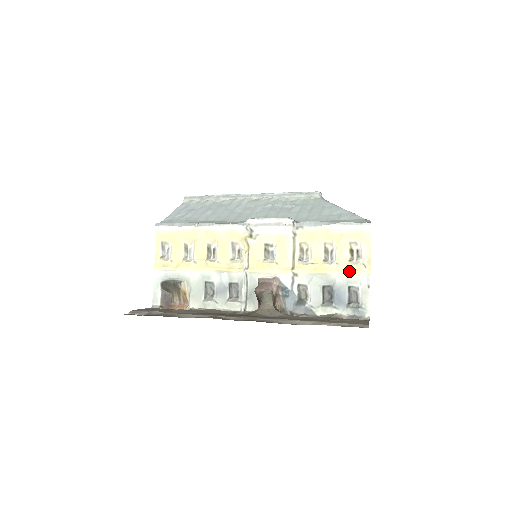
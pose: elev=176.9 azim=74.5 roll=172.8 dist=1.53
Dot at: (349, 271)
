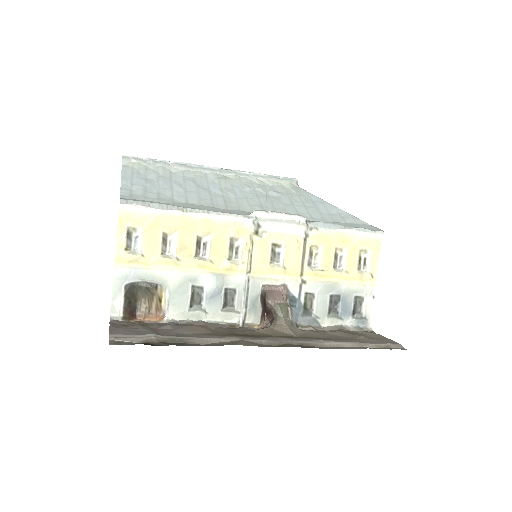
Dot at: (358, 280)
